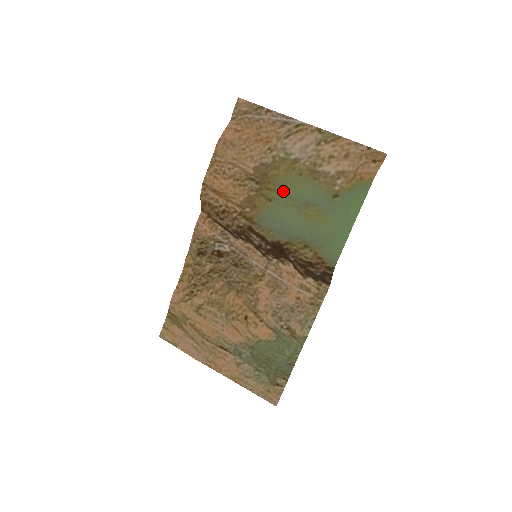
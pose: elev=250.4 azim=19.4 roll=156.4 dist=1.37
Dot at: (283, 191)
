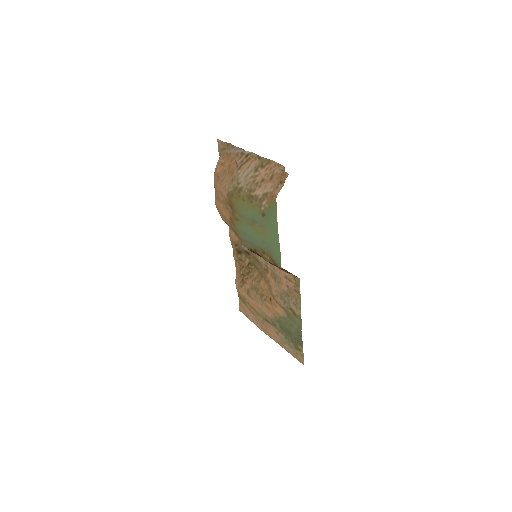
Dot at: (240, 213)
